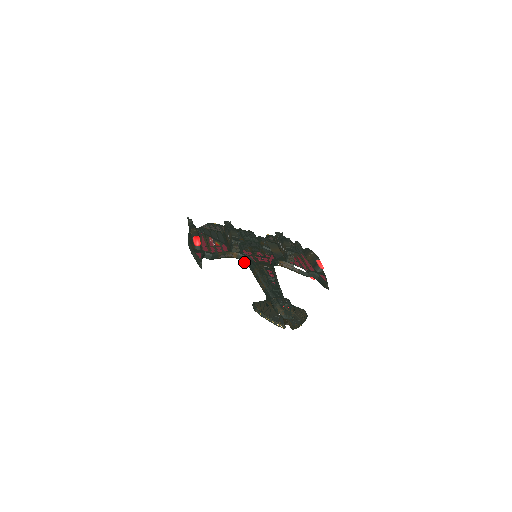
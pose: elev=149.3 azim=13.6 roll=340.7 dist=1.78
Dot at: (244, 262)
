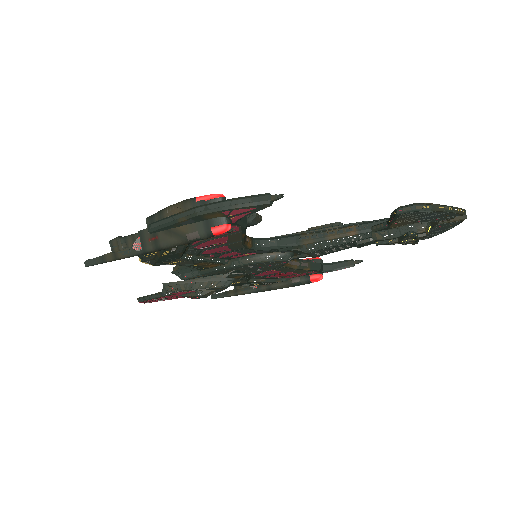
Dot at: (266, 247)
